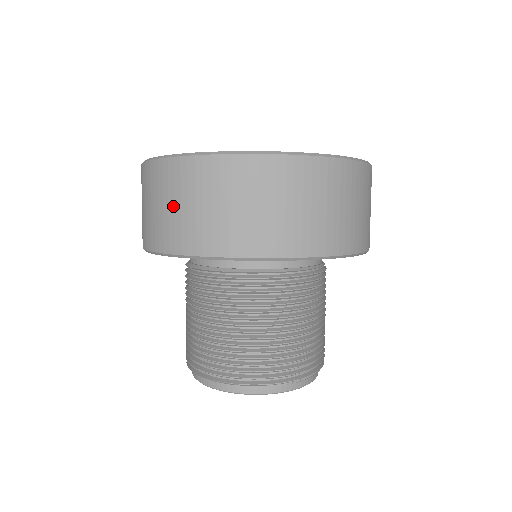
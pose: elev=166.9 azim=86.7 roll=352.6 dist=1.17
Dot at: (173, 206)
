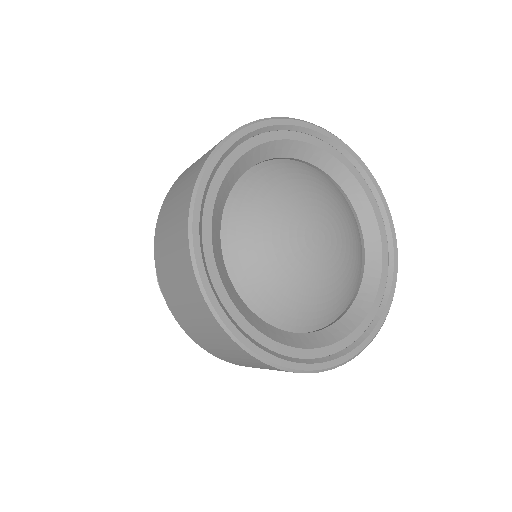
Dot at: occluded
